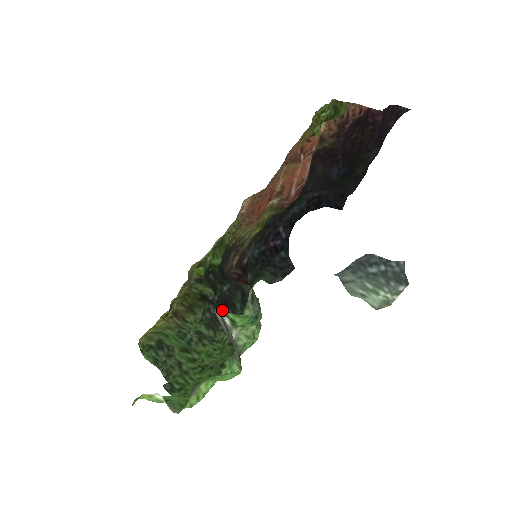
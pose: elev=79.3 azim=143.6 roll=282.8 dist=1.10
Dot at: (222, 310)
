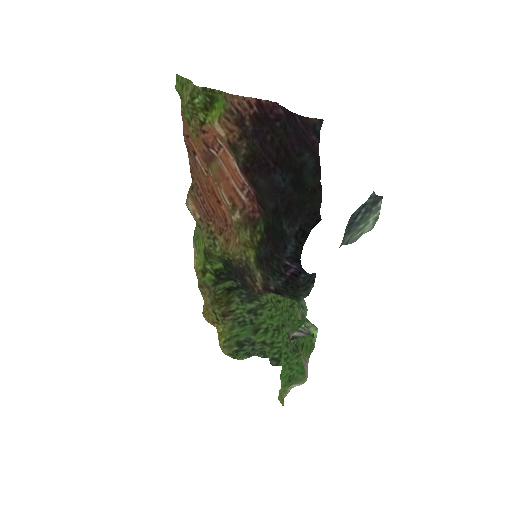
Dot at: (293, 333)
